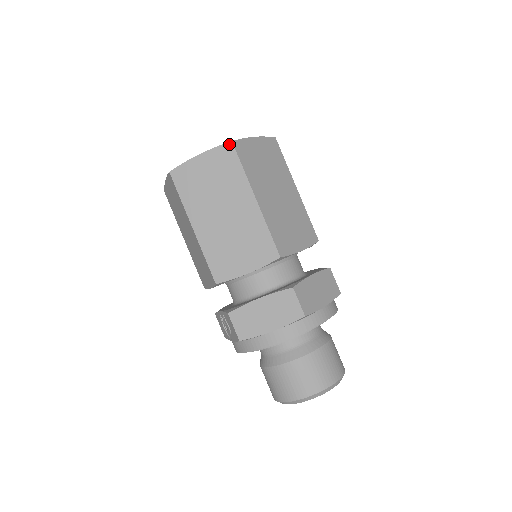
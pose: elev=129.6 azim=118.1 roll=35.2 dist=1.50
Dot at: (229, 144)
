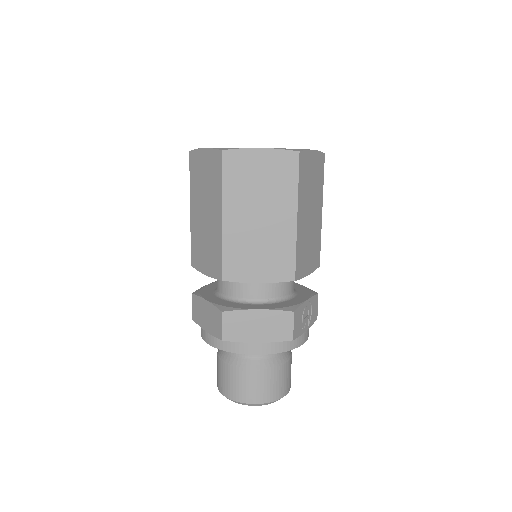
Dot at: (220, 152)
